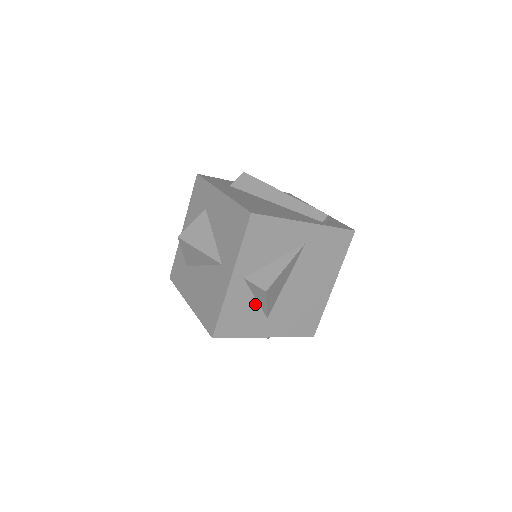
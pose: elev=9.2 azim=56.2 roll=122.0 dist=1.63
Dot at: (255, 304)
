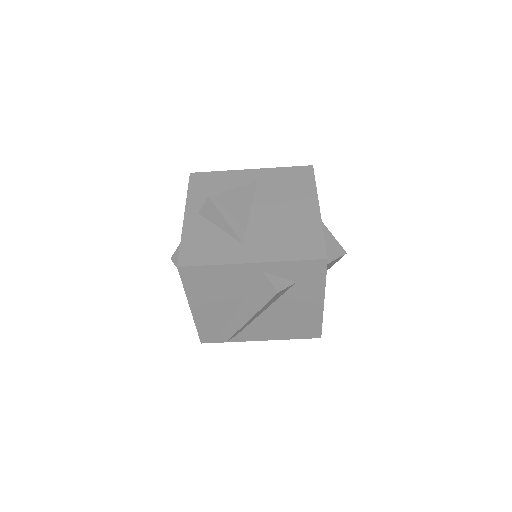
Dot at: (221, 233)
